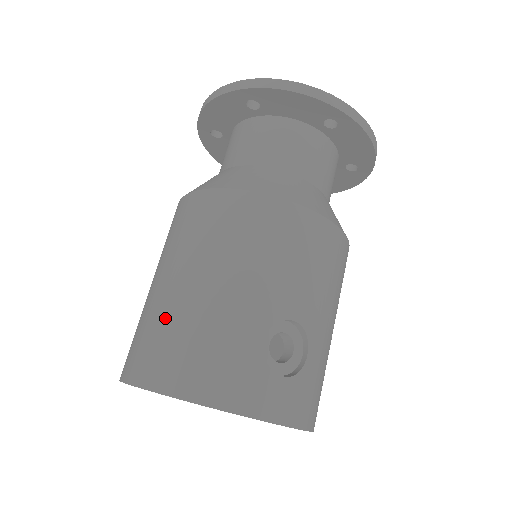
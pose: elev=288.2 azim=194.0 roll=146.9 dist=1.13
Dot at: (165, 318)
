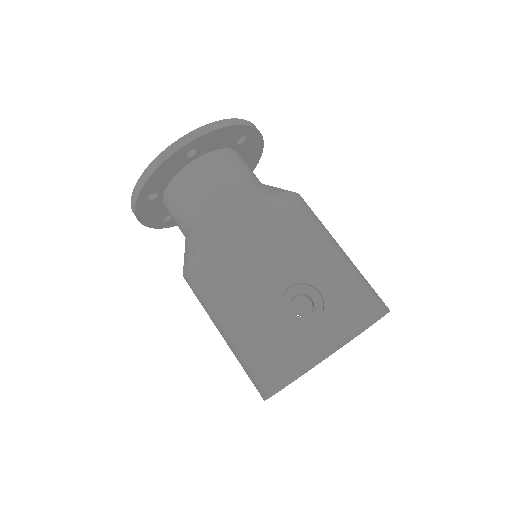
Dot at: (239, 355)
